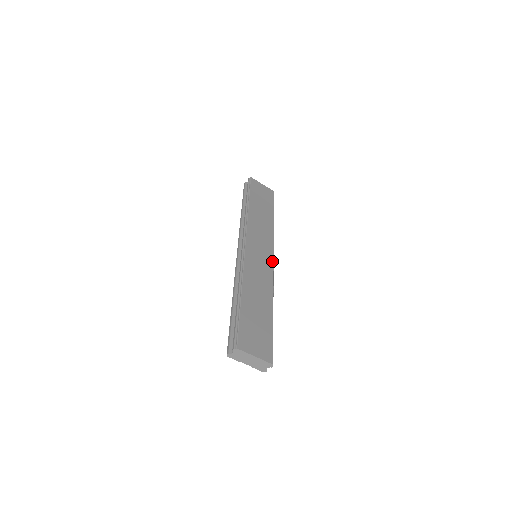
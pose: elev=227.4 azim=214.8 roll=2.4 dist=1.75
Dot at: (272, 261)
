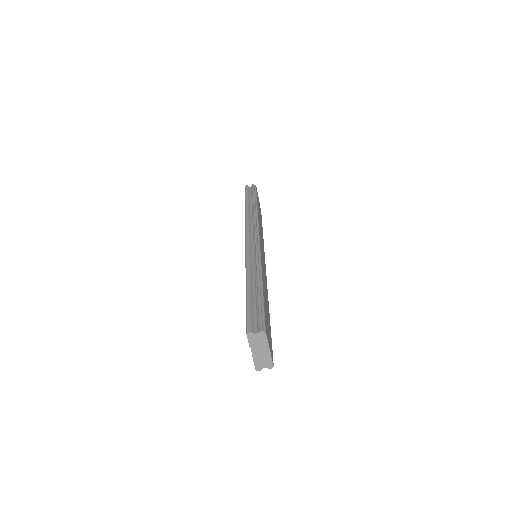
Dot at: occluded
